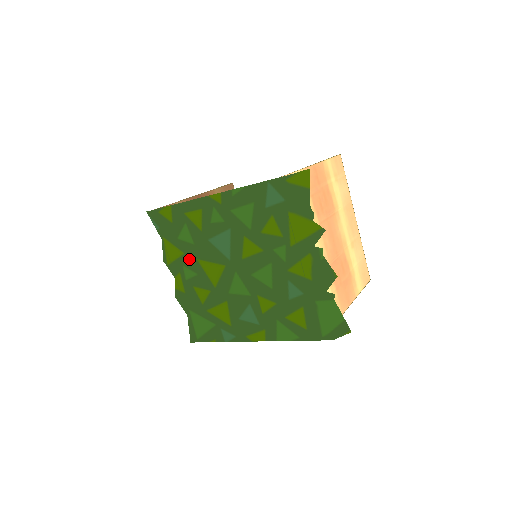
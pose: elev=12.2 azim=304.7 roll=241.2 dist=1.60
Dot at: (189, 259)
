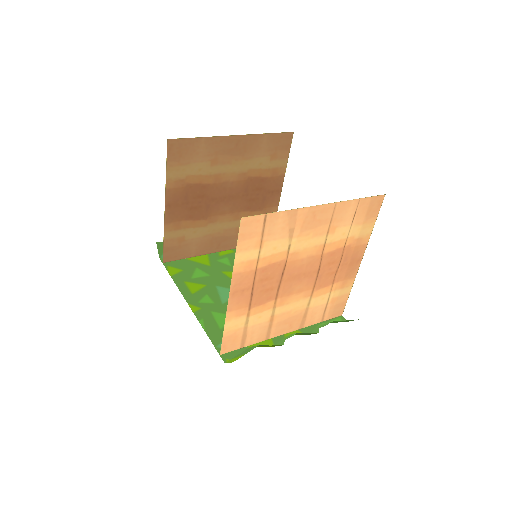
Dot at: (216, 267)
